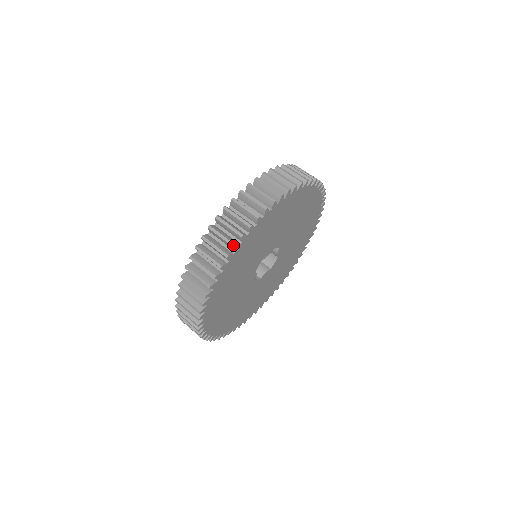
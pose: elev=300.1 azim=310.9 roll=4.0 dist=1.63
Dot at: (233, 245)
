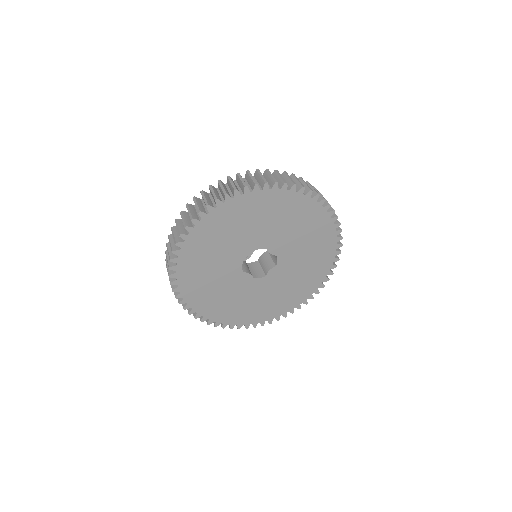
Dot at: (170, 259)
